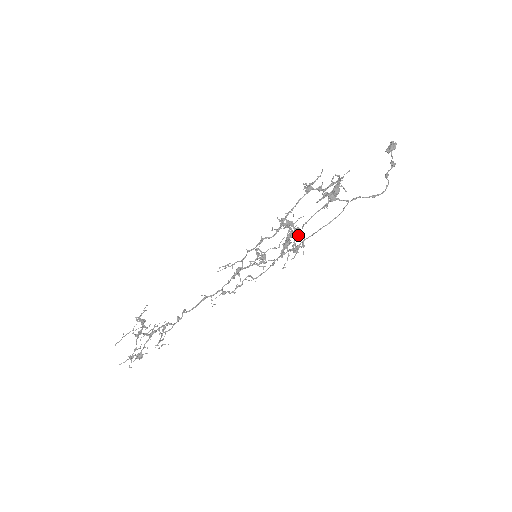
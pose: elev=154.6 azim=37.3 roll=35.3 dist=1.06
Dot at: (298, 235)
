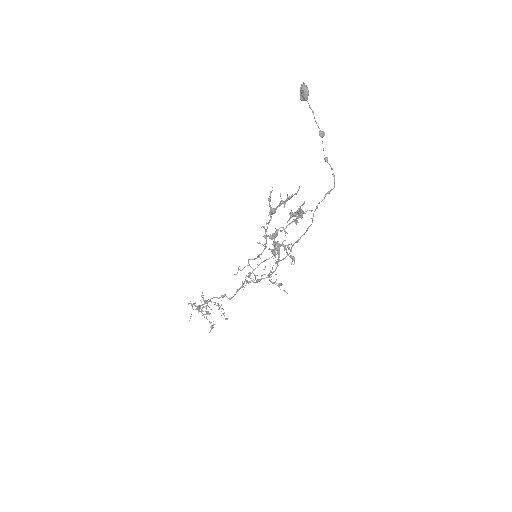
Dot at: occluded
